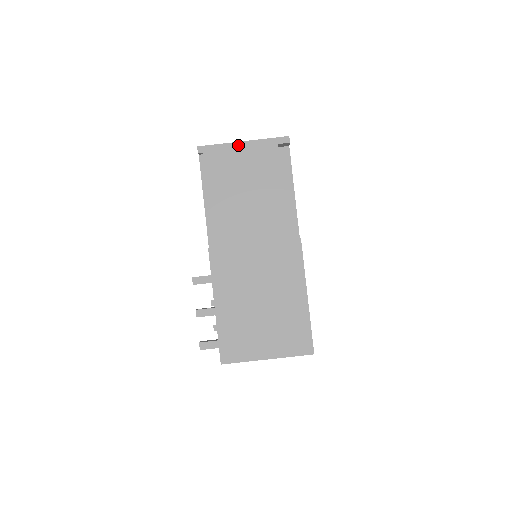
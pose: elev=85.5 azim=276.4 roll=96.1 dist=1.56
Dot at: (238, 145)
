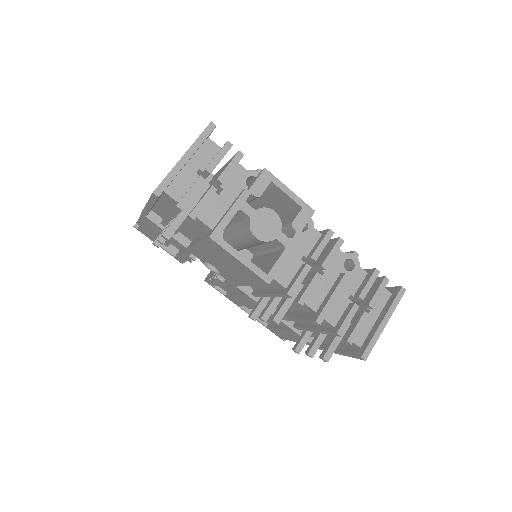
Dot at: occluded
